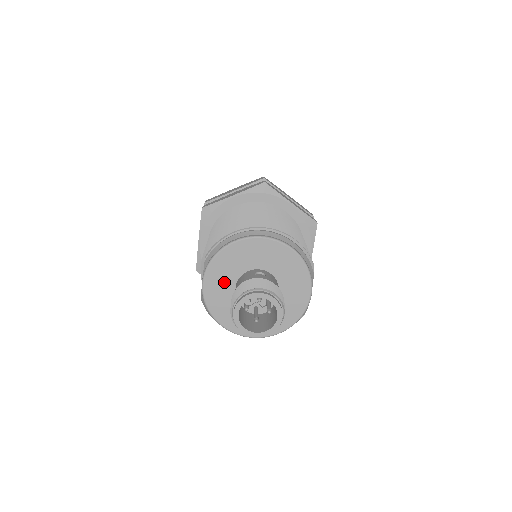
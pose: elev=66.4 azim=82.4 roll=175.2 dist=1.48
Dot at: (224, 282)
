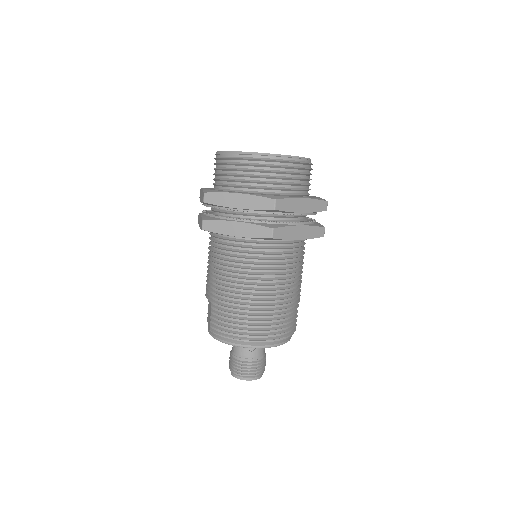
Dot at: occluded
